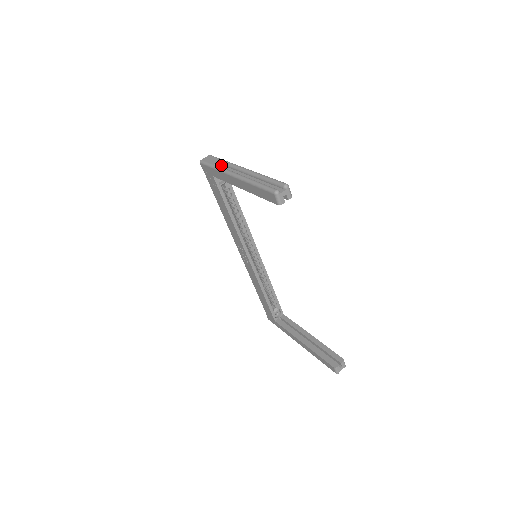
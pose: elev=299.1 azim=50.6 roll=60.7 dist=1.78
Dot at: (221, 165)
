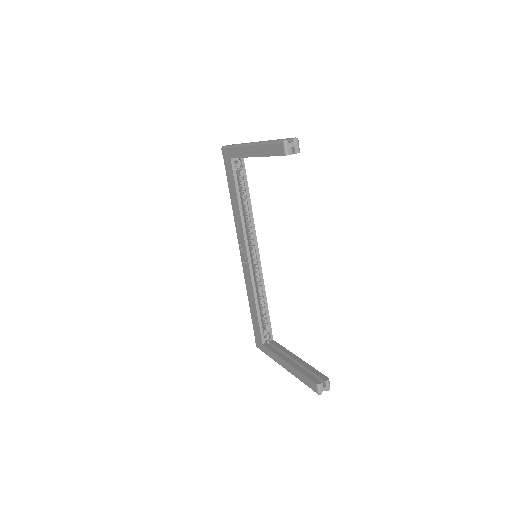
Dot at: occluded
